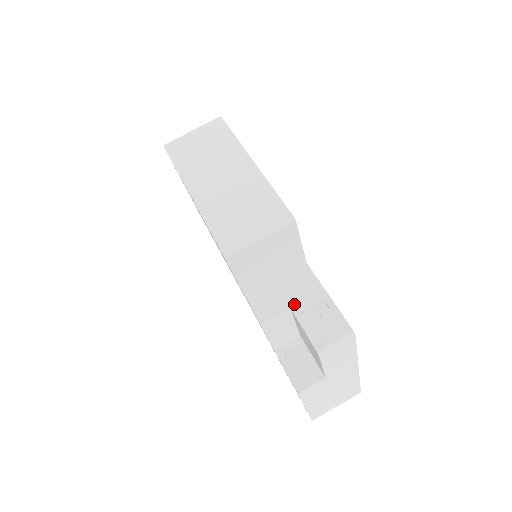
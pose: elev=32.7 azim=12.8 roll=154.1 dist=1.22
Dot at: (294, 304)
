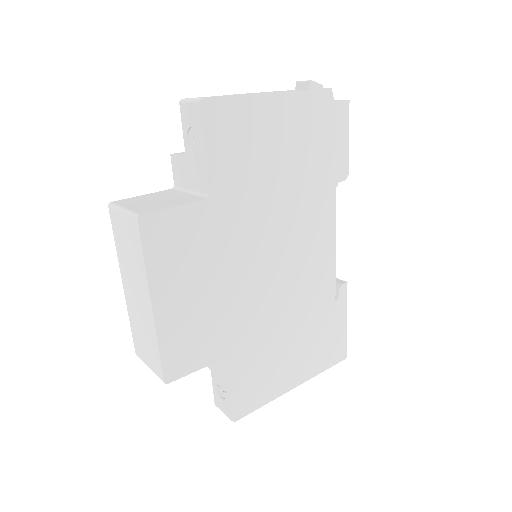
Dot at: (213, 371)
